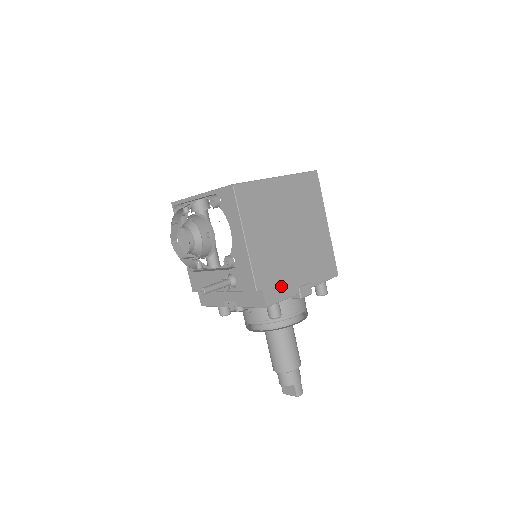
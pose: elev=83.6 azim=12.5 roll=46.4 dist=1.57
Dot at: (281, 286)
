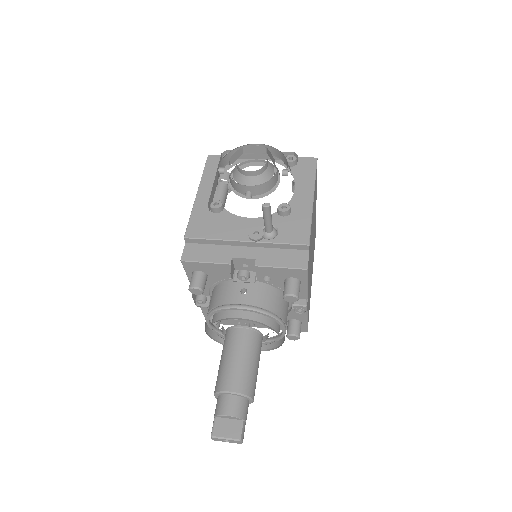
Dot at: occluded
